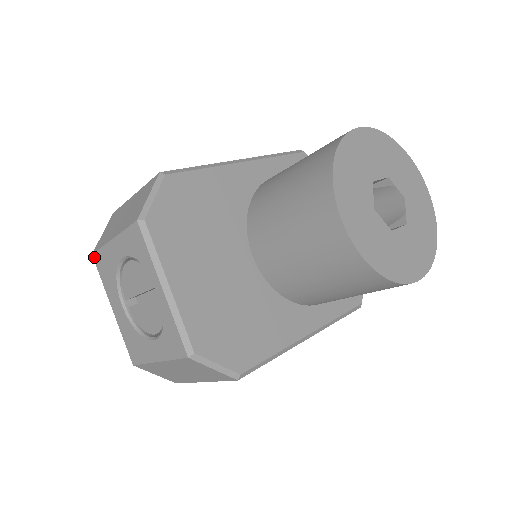
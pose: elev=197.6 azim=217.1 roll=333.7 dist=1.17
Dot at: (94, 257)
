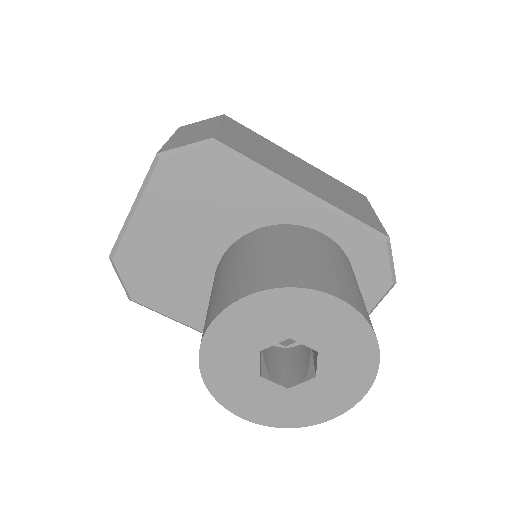
Dot at: occluded
